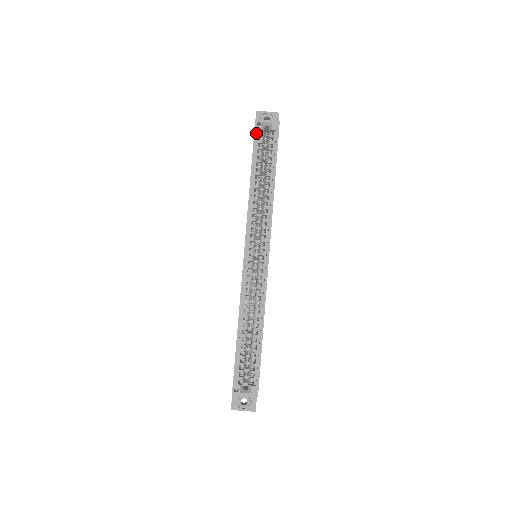
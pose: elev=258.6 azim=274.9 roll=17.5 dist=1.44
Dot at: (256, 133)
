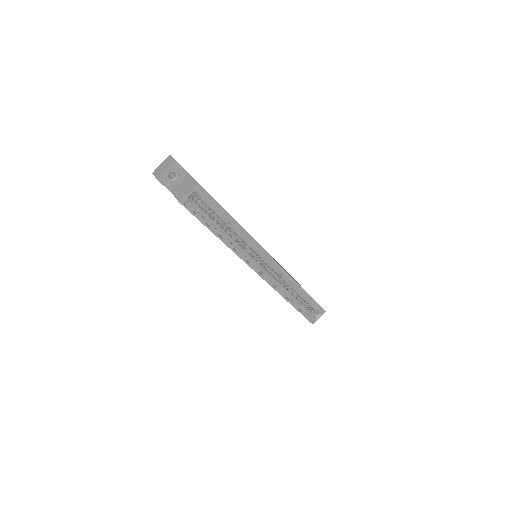
Dot at: (191, 211)
